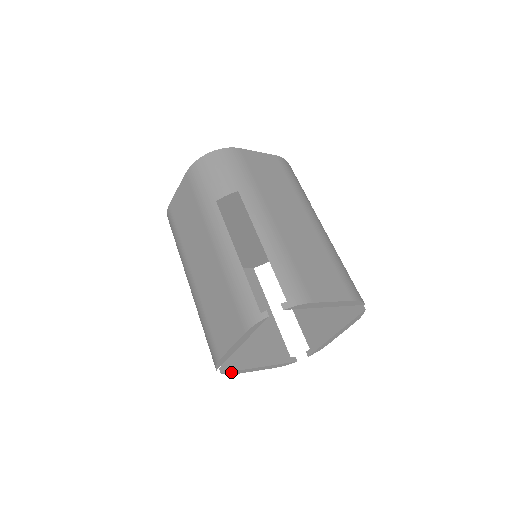
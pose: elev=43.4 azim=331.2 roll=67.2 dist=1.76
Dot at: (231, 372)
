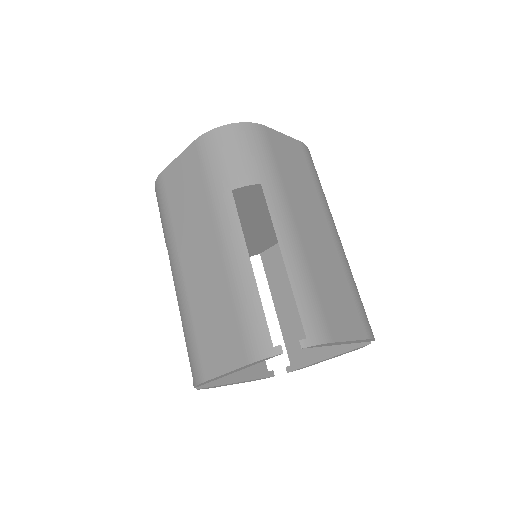
Dot at: (207, 387)
